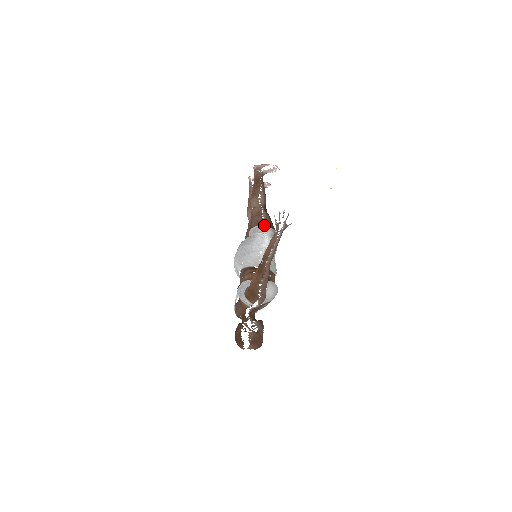
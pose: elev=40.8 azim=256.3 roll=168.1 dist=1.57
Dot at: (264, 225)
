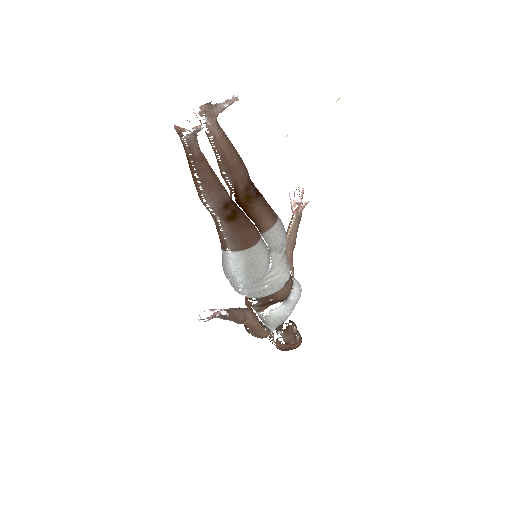
Dot at: (227, 252)
